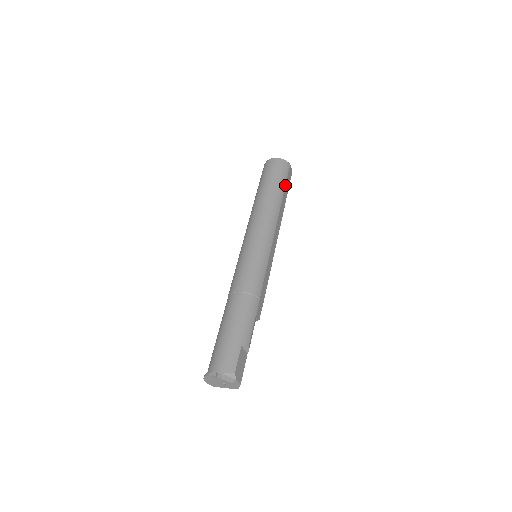
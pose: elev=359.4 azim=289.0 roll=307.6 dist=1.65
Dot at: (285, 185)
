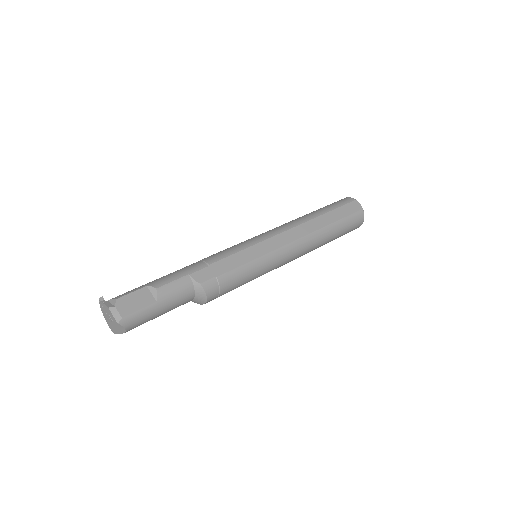
Dot at: (333, 210)
